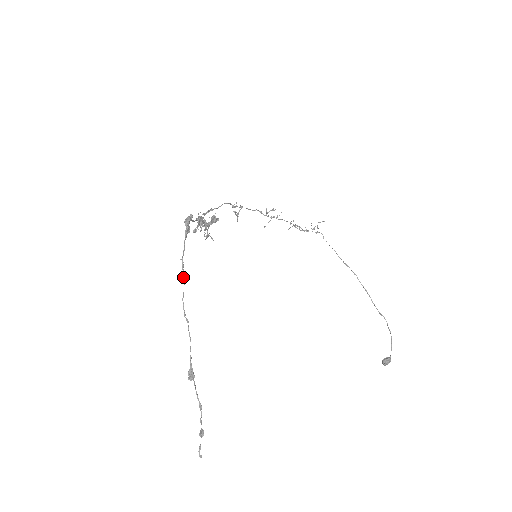
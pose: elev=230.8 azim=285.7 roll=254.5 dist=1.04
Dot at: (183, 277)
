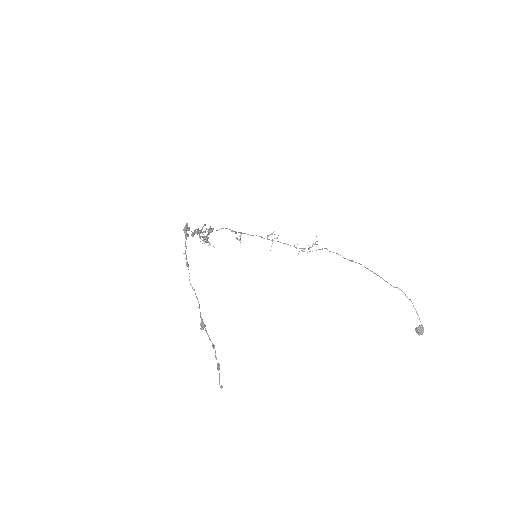
Dot at: (187, 263)
